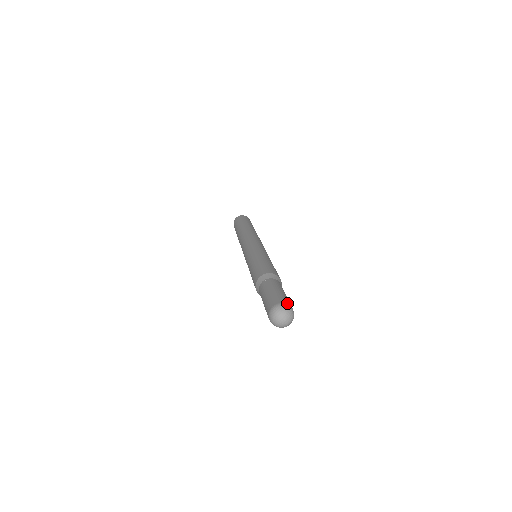
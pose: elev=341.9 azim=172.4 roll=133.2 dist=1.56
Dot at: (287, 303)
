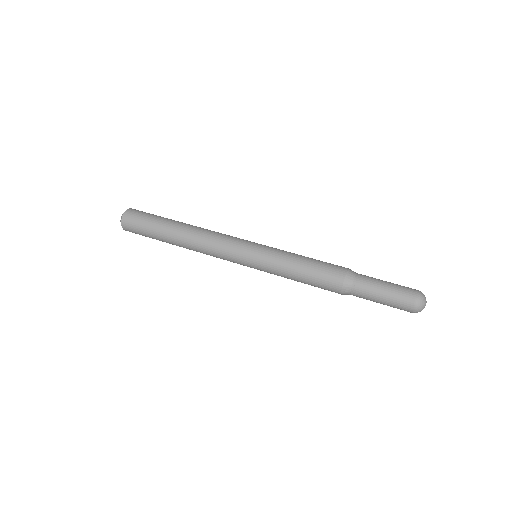
Dot at: (416, 291)
